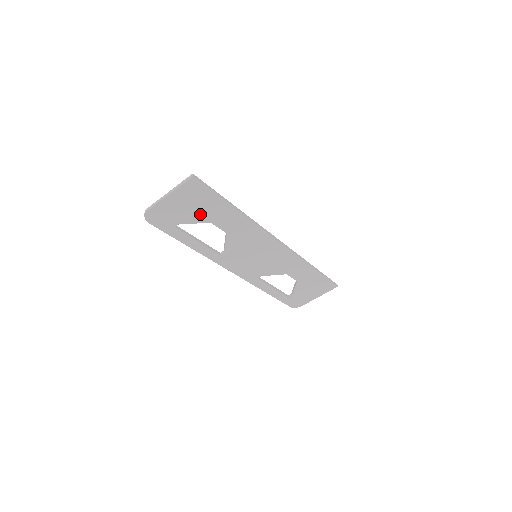
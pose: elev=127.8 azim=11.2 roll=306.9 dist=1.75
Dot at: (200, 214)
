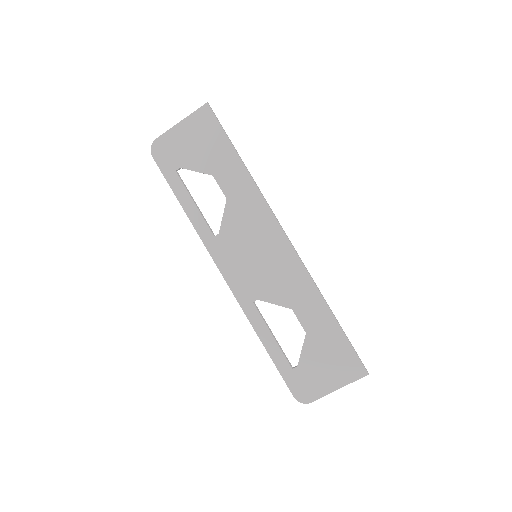
Dot at: (204, 159)
